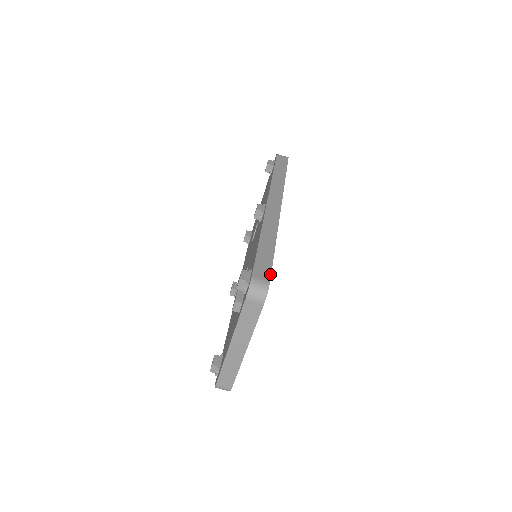
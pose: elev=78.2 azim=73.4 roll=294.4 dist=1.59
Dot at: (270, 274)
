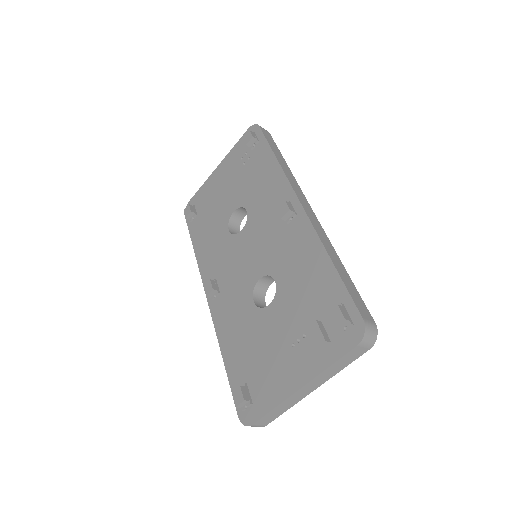
Dot at: occluded
